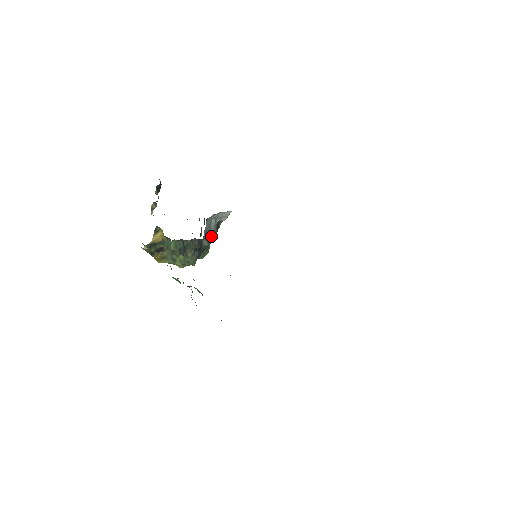
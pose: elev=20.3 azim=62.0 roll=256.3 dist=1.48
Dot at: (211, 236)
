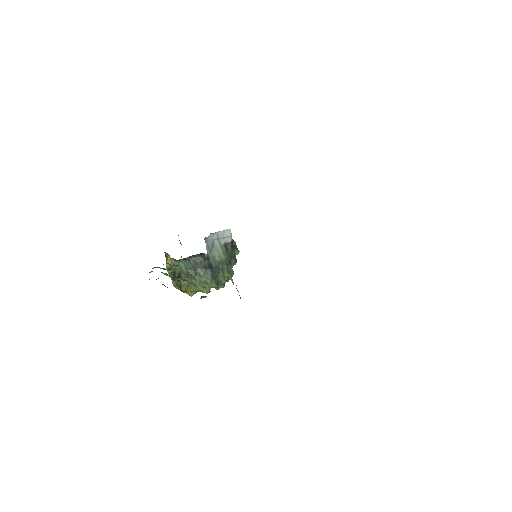
Dot at: (219, 255)
